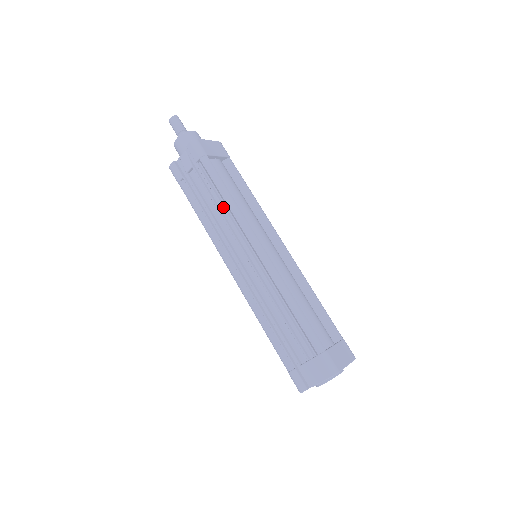
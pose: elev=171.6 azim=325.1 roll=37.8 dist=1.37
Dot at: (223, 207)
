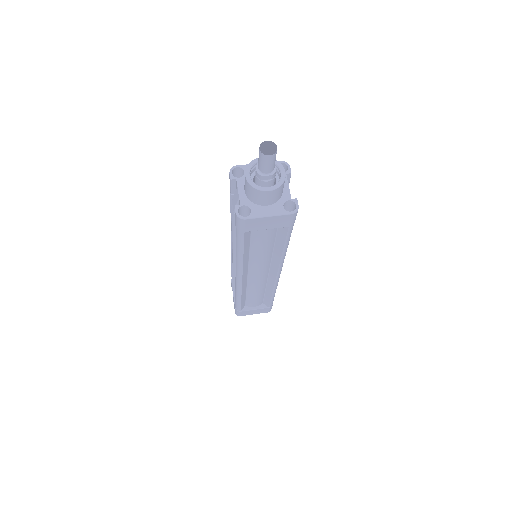
Dot at: (235, 248)
